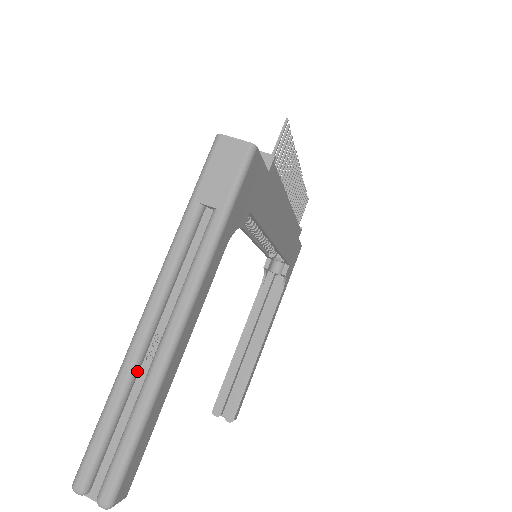
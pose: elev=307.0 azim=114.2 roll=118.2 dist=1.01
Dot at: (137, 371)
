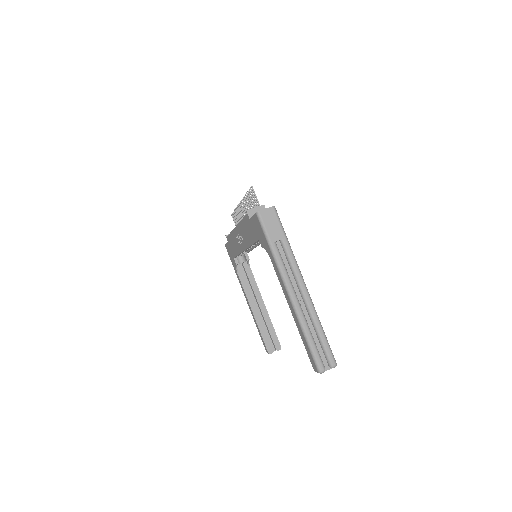
Dot at: (305, 317)
